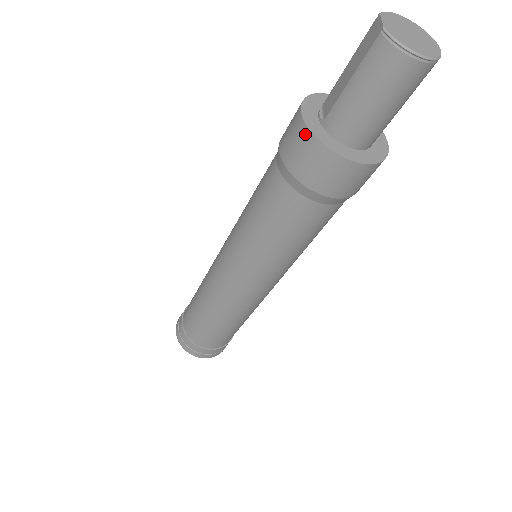
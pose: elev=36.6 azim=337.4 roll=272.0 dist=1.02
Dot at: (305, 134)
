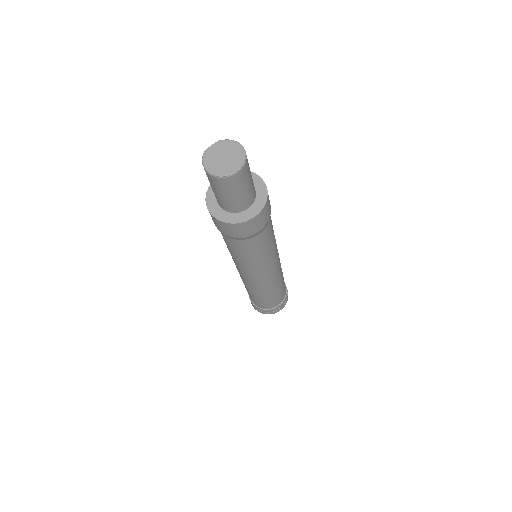
Dot at: (208, 191)
